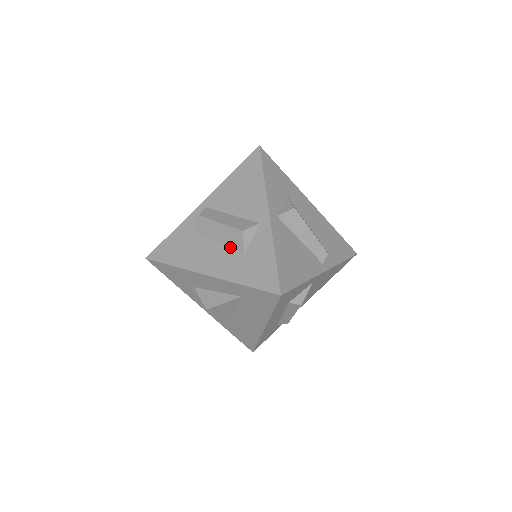
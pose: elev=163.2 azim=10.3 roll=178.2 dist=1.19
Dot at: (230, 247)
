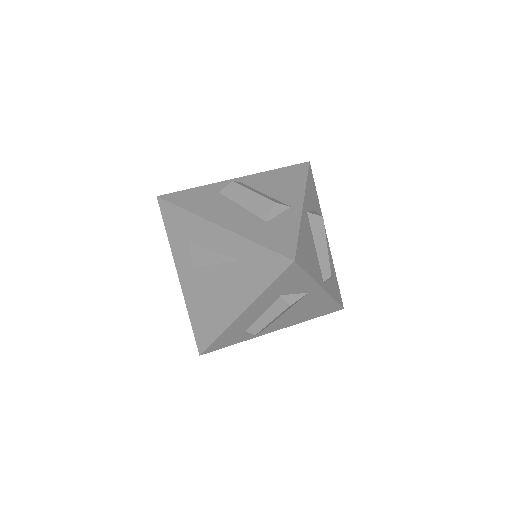
Dot at: (253, 213)
